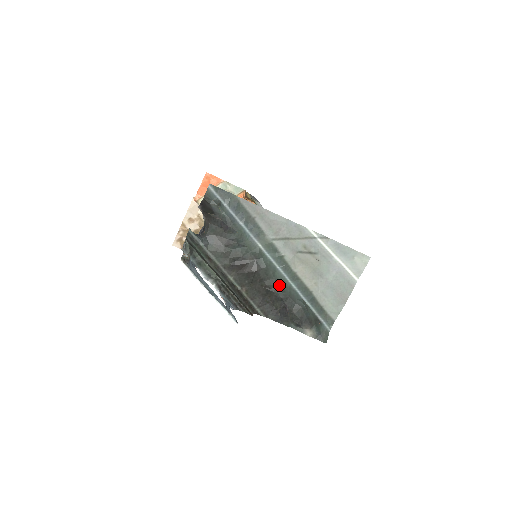
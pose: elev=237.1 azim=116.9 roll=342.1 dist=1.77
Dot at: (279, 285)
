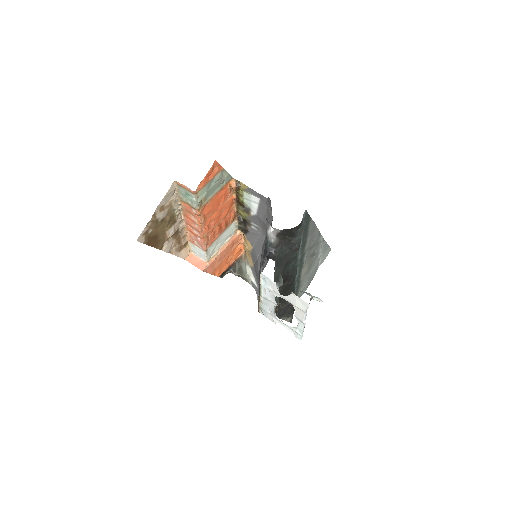
Dot at: (293, 288)
